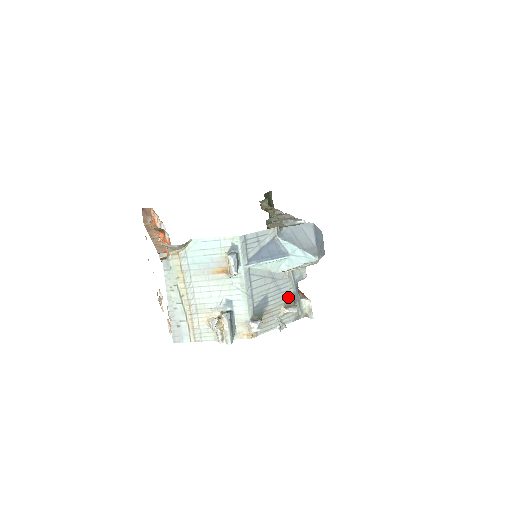
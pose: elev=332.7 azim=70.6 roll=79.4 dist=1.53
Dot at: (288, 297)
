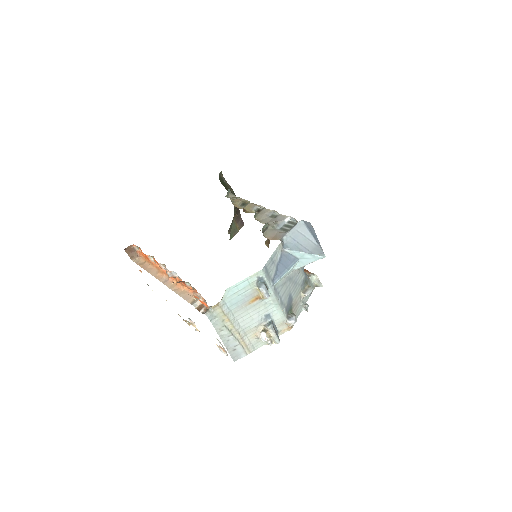
Dot at: (302, 283)
